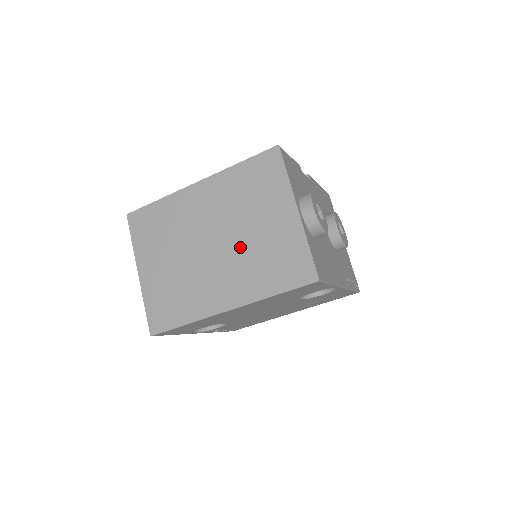
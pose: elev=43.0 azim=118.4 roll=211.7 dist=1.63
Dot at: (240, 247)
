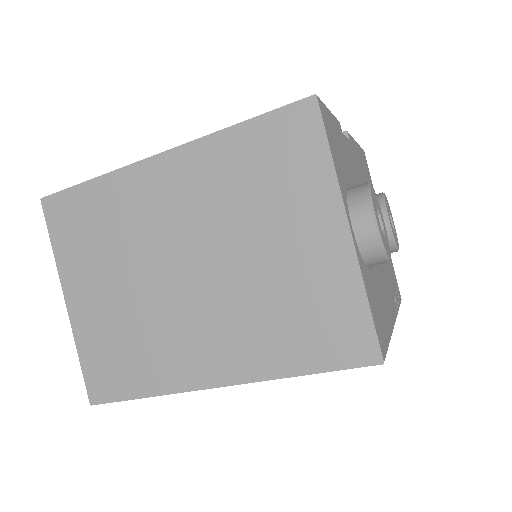
Dot at: (238, 282)
